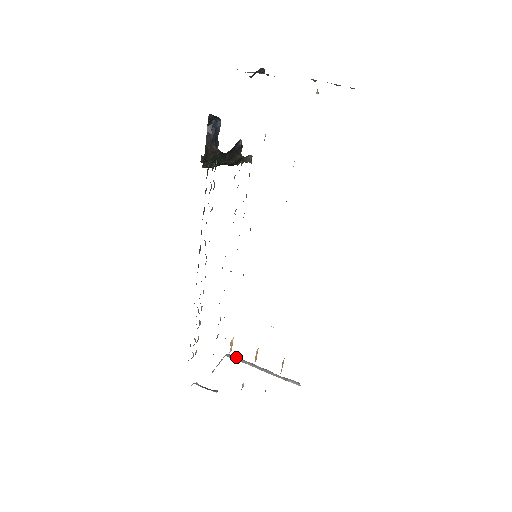
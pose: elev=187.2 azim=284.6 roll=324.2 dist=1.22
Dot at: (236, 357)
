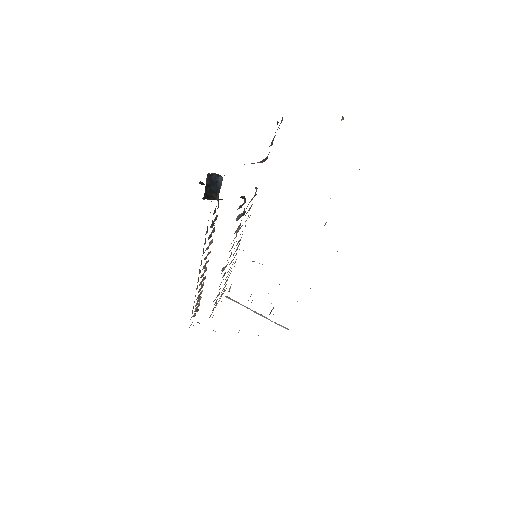
Dot at: (234, 300)
